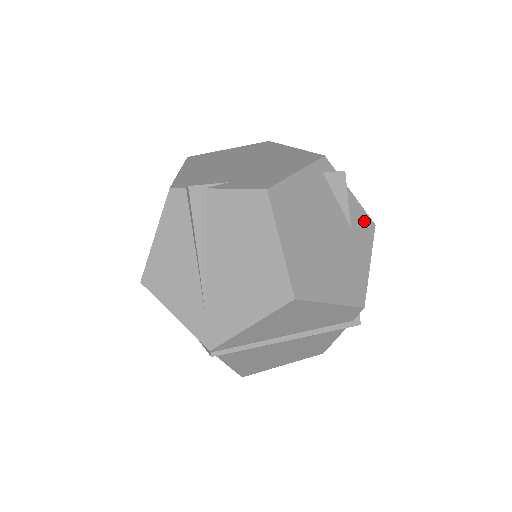
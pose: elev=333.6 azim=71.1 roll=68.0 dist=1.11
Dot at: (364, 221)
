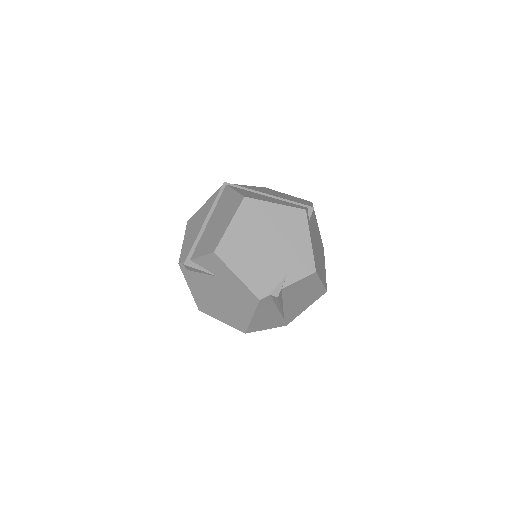
Dot at: occluded
